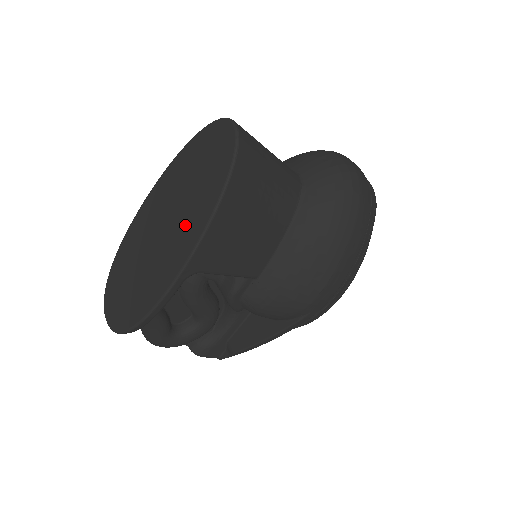
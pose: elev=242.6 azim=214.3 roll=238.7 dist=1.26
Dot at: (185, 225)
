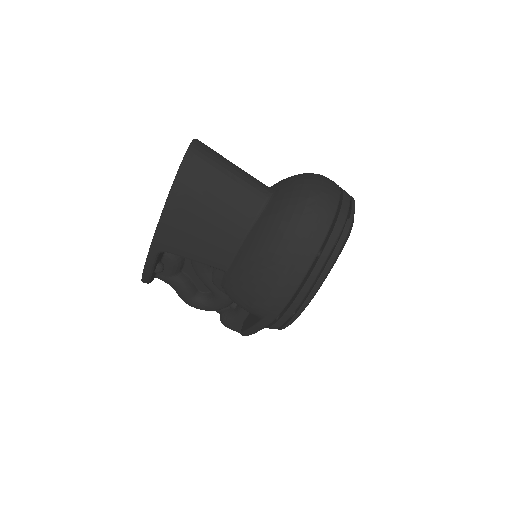
Dot at: occluded
